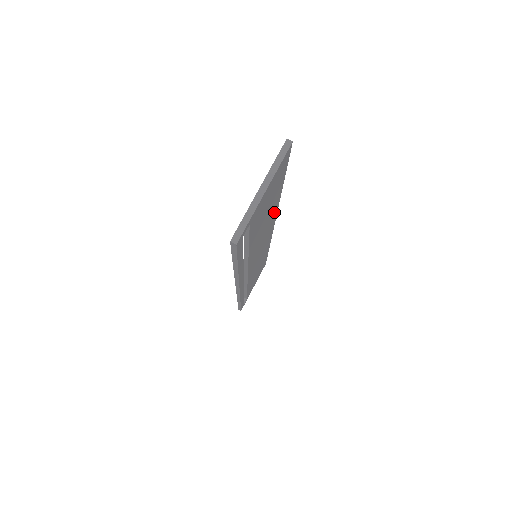
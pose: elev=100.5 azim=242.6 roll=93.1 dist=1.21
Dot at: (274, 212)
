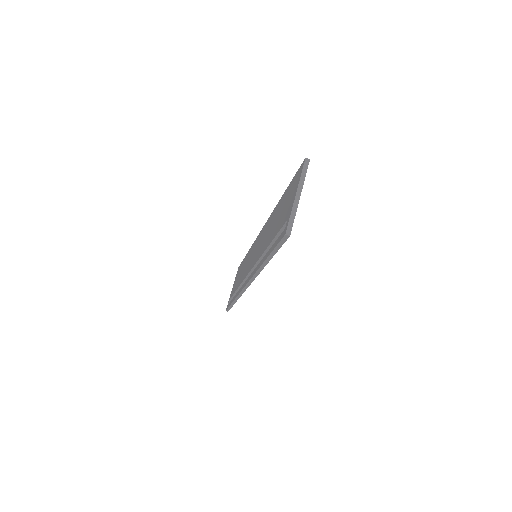
Dot at: occluded
